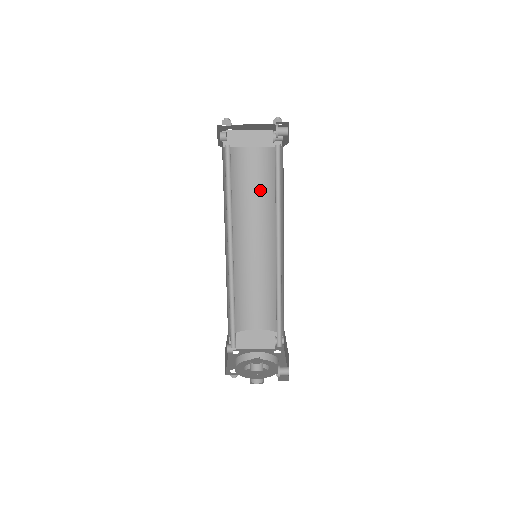
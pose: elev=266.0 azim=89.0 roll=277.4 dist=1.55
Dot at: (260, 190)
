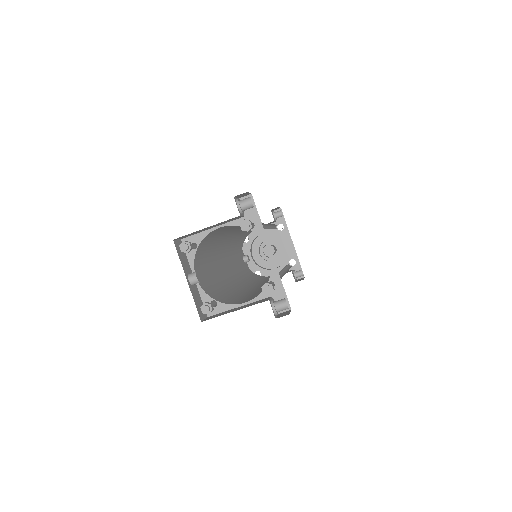
Dot at: occluded
